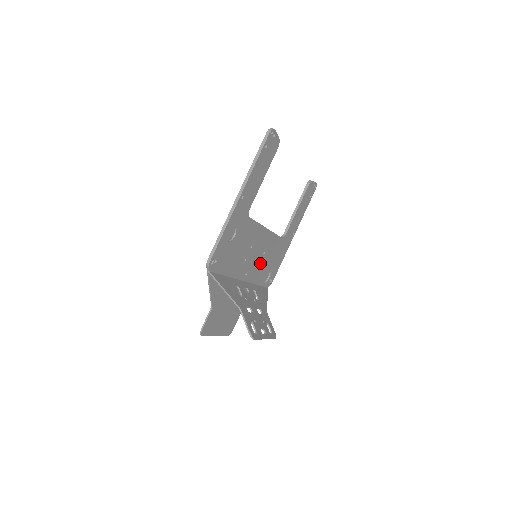
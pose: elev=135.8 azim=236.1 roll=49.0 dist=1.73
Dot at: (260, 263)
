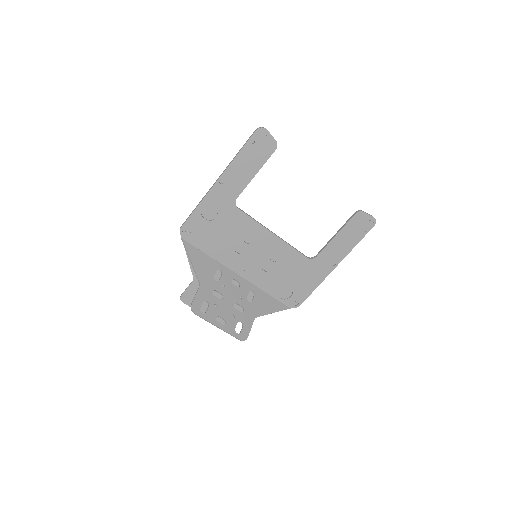
Dot at: (269, 270)
